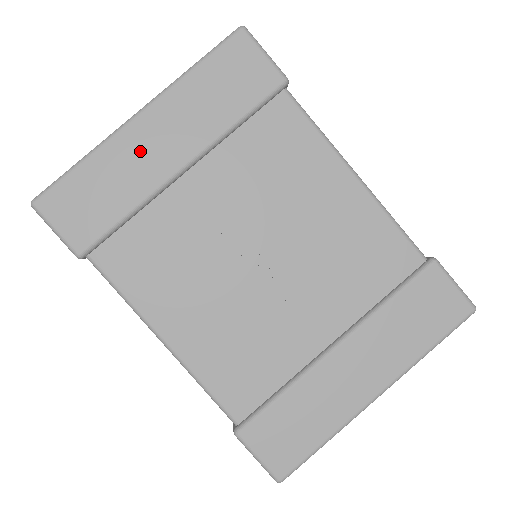
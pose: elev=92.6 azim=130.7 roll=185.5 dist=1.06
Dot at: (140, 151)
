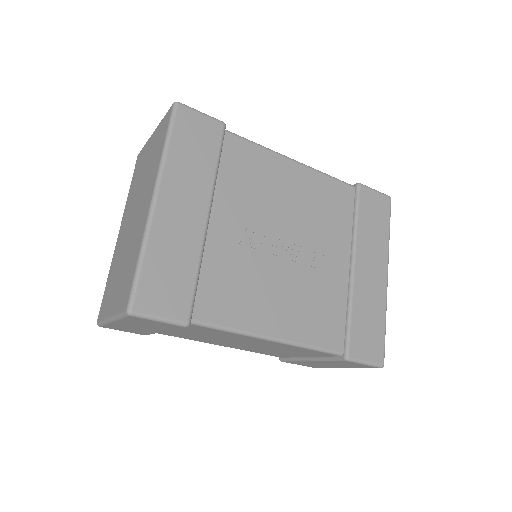
Dot at: (175, 223)
